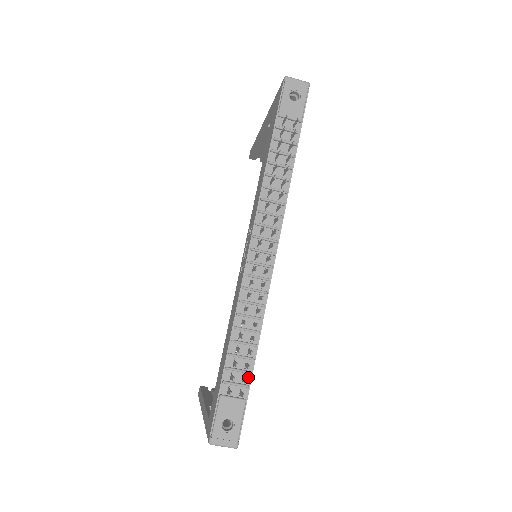
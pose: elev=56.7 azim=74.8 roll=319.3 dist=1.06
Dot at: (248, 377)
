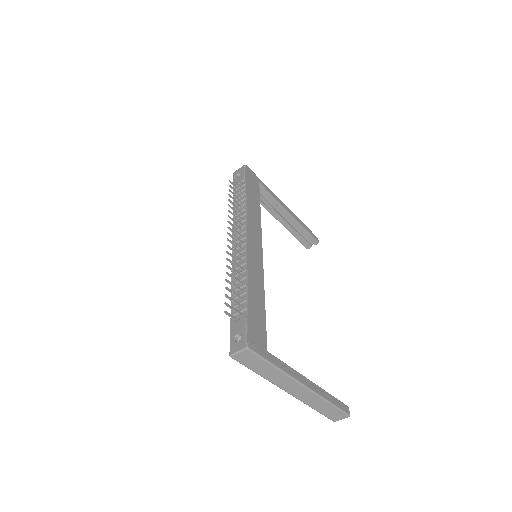
Dot at: (246, 304)
